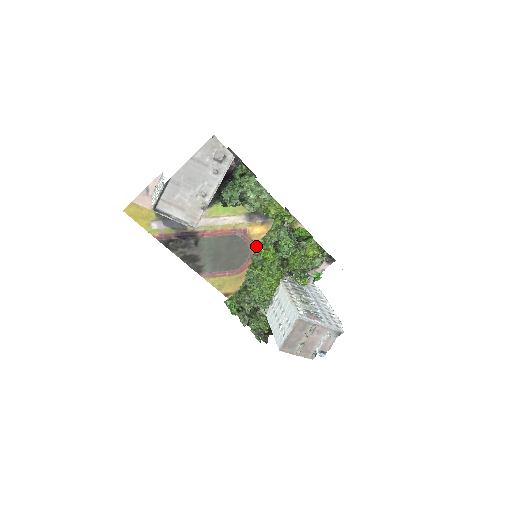
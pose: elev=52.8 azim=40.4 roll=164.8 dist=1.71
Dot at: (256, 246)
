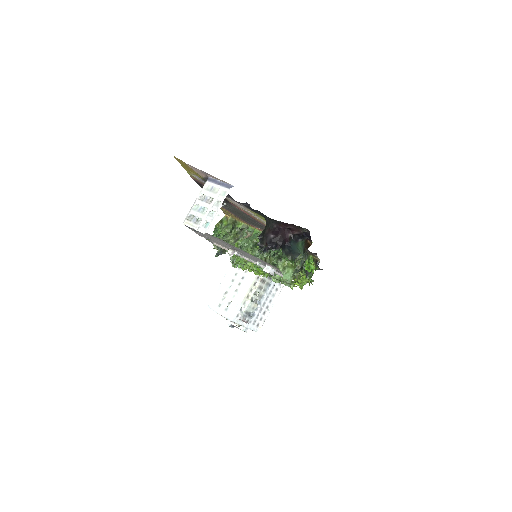
Dot at: occluded
